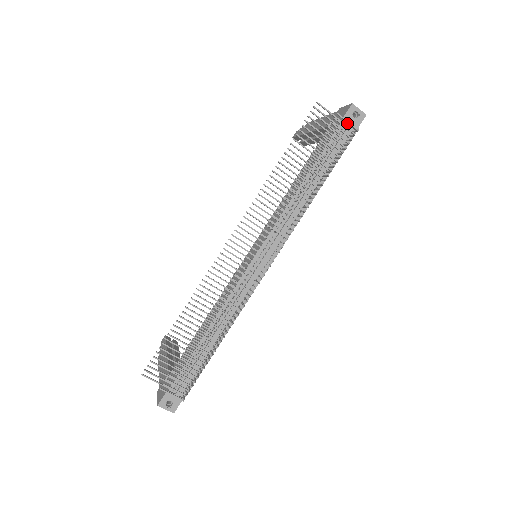
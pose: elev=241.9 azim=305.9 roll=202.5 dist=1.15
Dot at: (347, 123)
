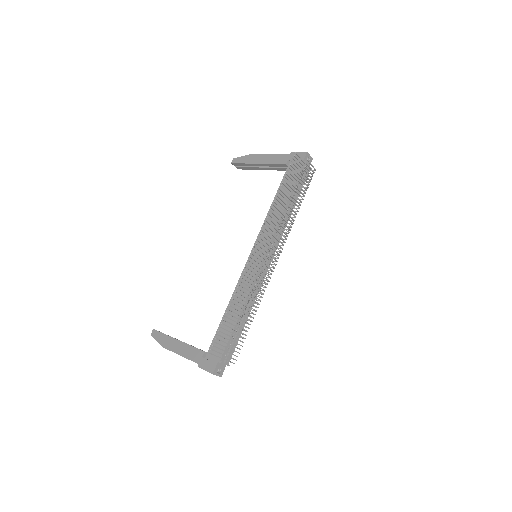
Dot at: (306, 165)
